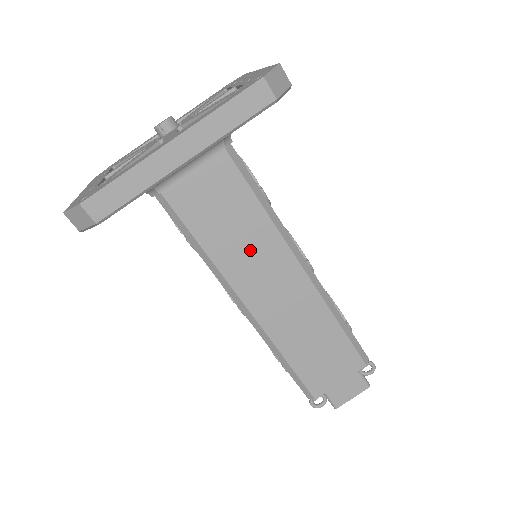
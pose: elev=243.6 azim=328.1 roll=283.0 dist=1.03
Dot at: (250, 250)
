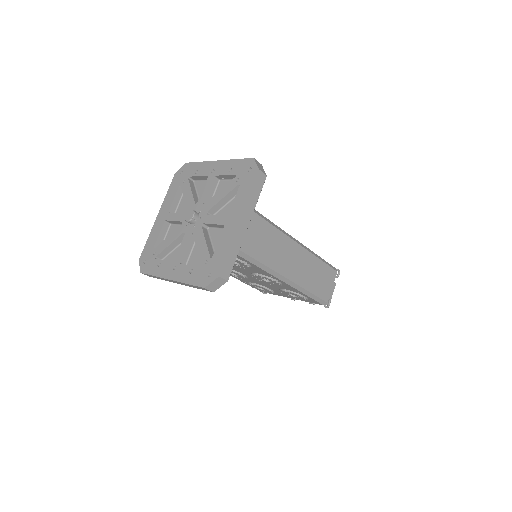
Dot at: (278, 251)
